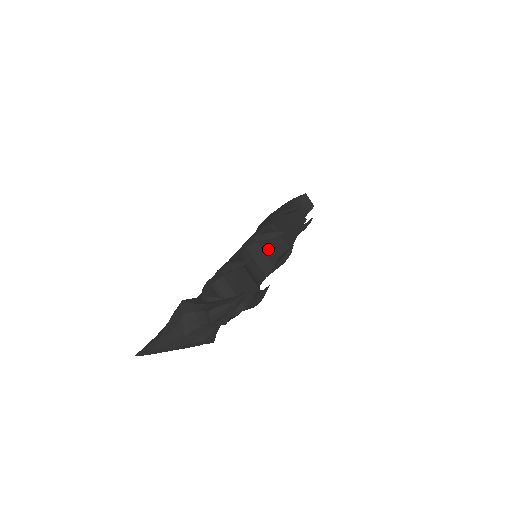
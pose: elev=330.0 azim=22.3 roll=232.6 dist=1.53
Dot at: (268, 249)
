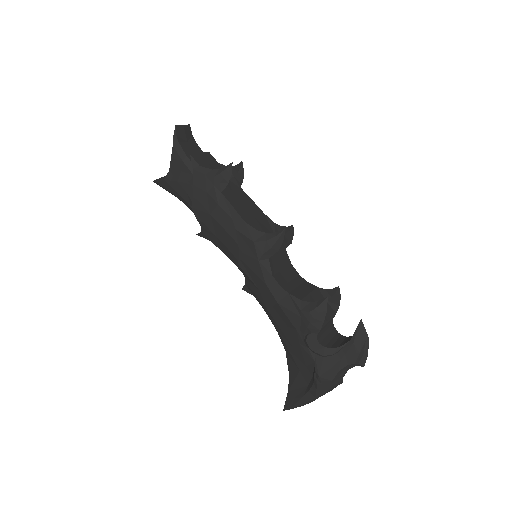
Dot at: occluded
